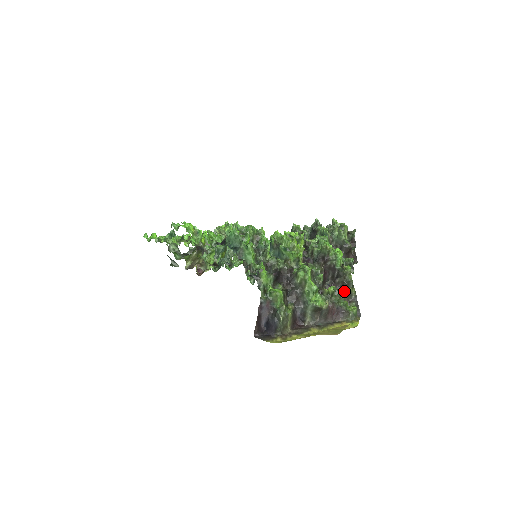
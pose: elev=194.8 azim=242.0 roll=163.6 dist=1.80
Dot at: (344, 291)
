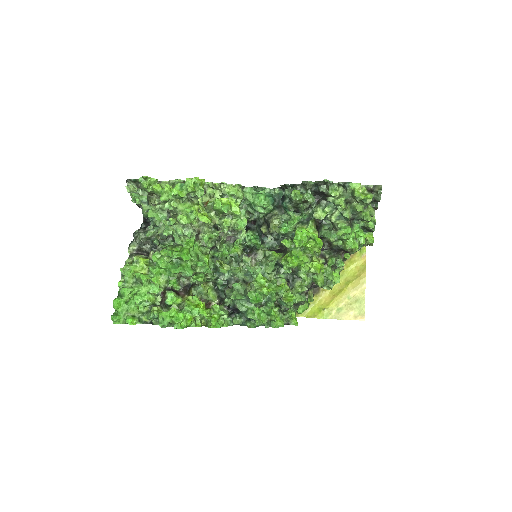
Dot at: occluded
